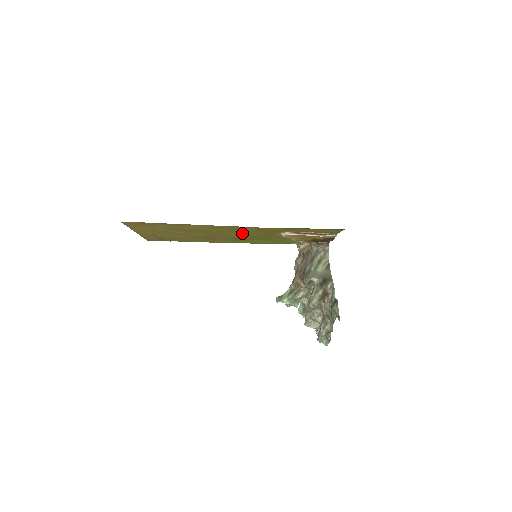
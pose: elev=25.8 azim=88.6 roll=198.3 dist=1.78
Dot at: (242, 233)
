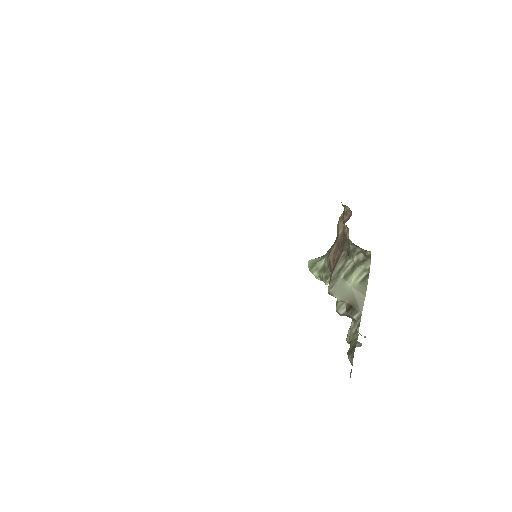
Dot at: occluded
